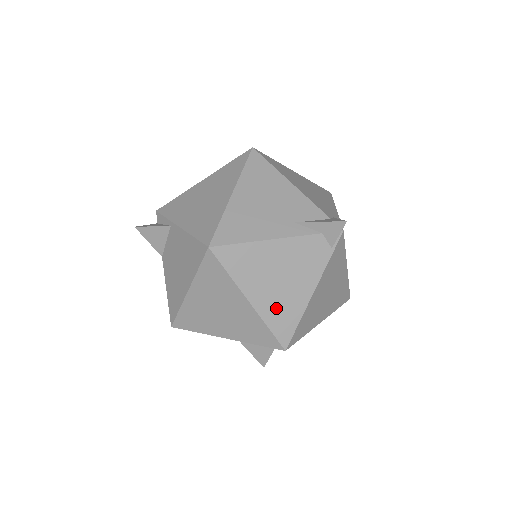
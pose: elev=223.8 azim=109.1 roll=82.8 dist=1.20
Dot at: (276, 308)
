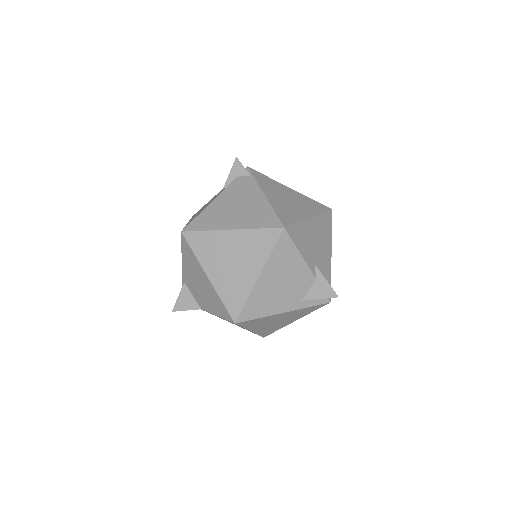
Dot at: (251, 218)
